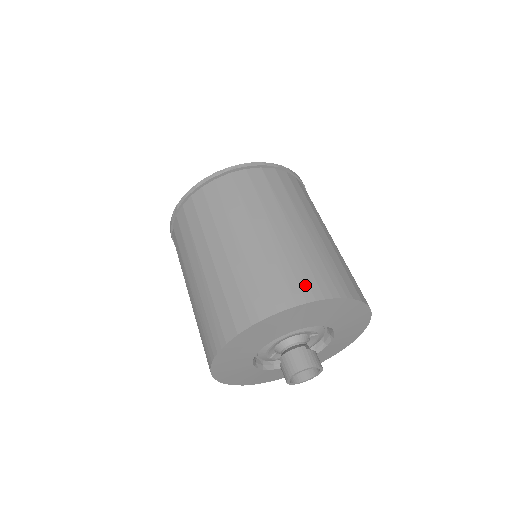
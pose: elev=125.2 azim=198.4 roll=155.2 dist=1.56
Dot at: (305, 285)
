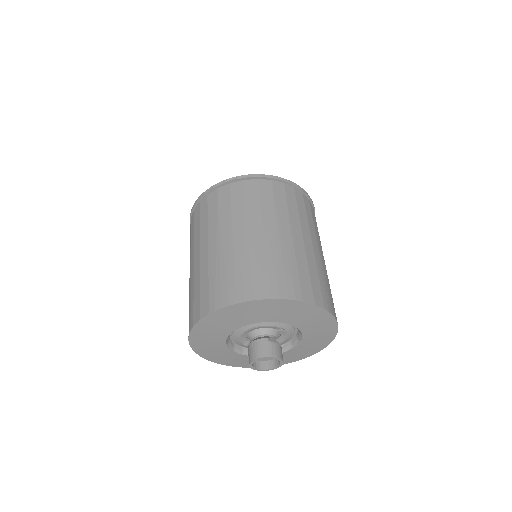
Dot at: (258, 285)
